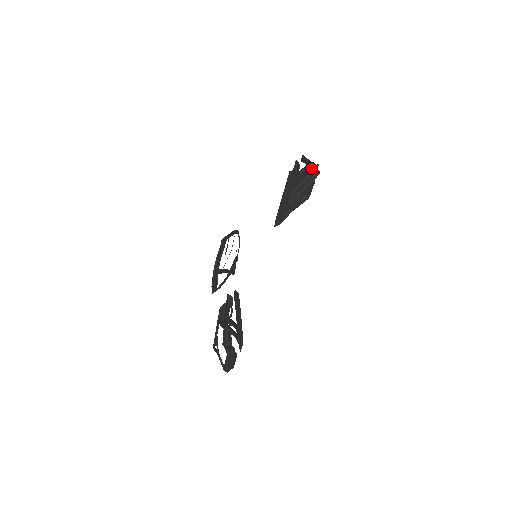
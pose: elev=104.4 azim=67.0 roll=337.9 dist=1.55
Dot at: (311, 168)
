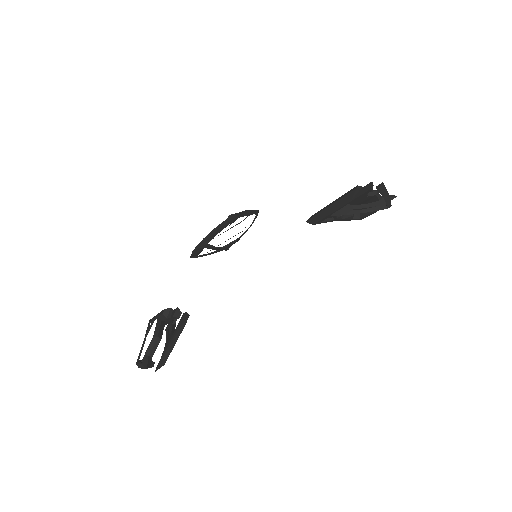
Dot at: occluded
